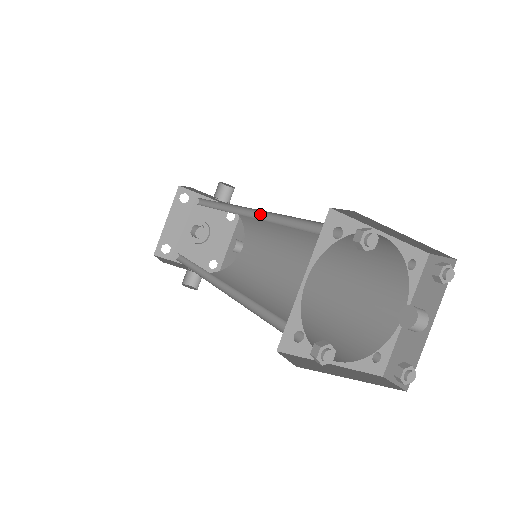
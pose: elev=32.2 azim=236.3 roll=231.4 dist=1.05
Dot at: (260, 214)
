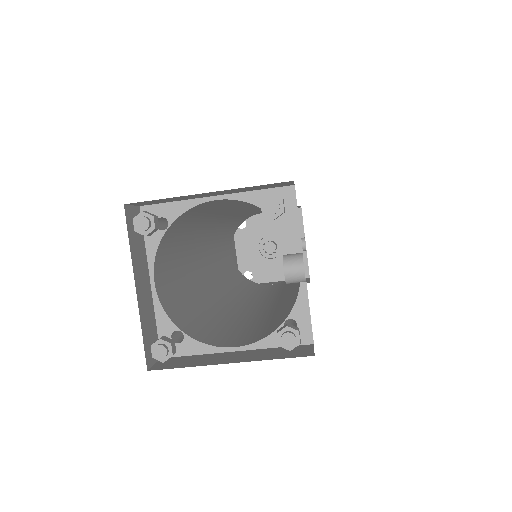
Dot at: occluded
